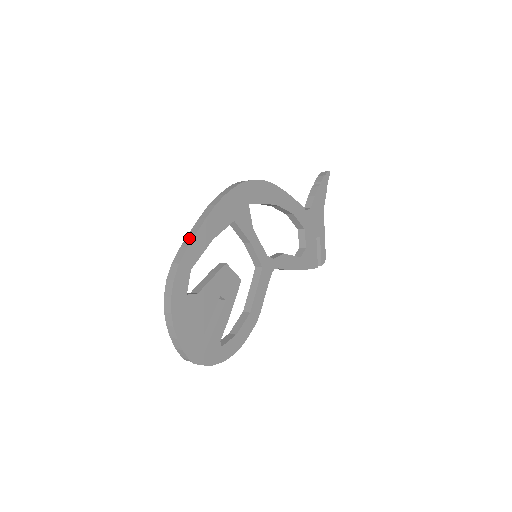
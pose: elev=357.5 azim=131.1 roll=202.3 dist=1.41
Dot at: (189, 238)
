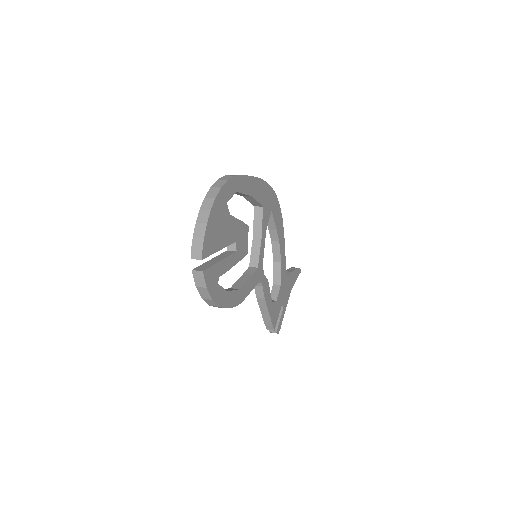
Dot at: occluded
